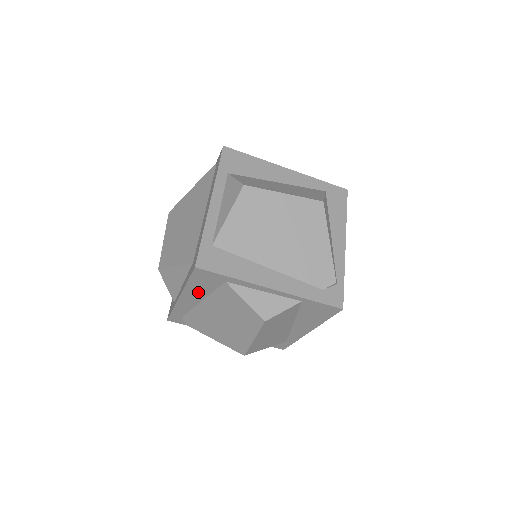
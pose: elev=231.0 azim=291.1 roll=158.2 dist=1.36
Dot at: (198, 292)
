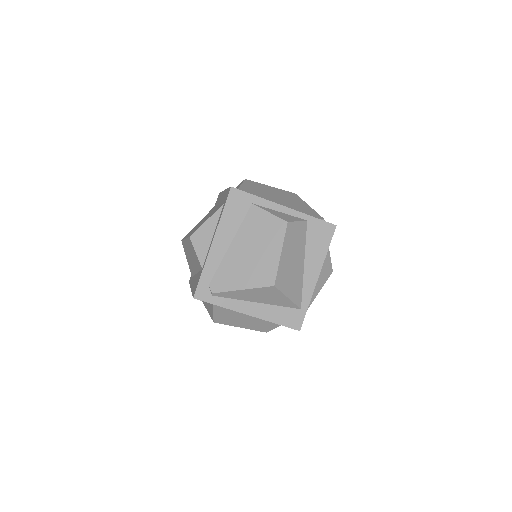
Dot at: (229, 228)
